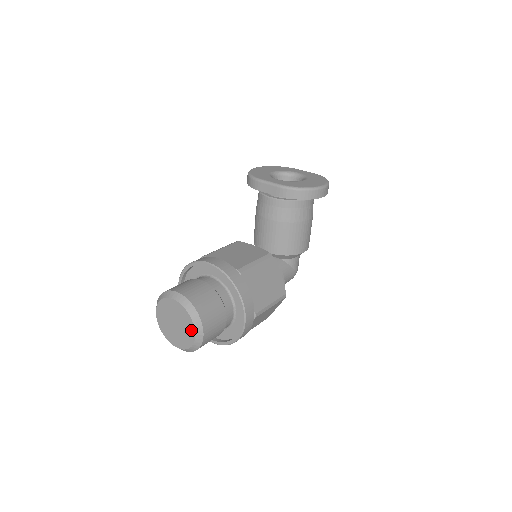
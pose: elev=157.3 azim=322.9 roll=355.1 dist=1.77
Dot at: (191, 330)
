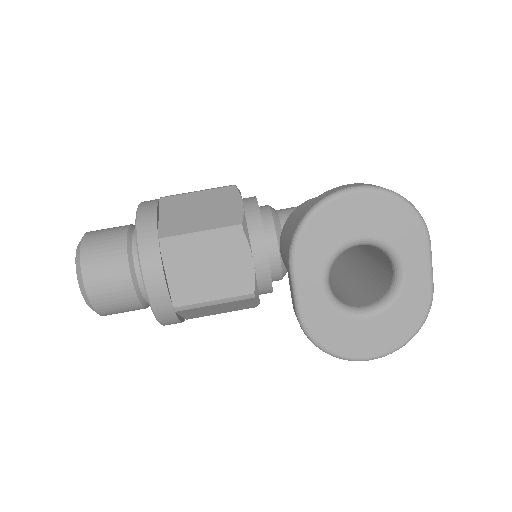
Dot at: occluded
